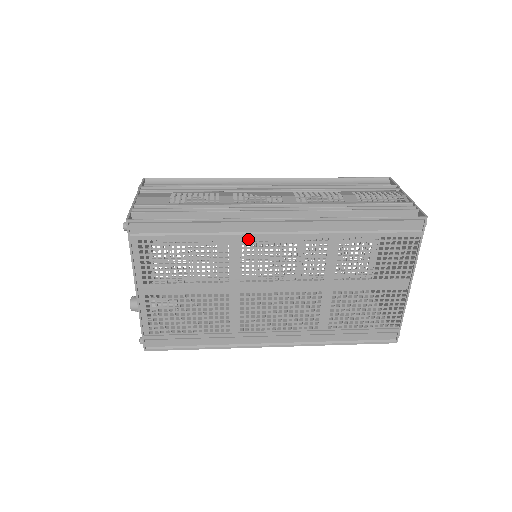
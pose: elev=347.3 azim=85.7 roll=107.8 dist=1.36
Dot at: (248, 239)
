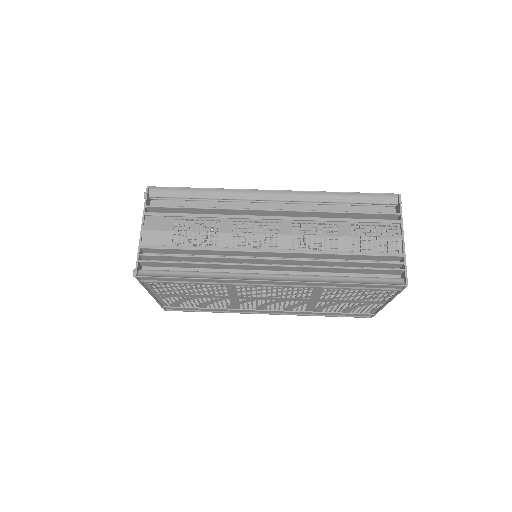
Dot at: occluded
